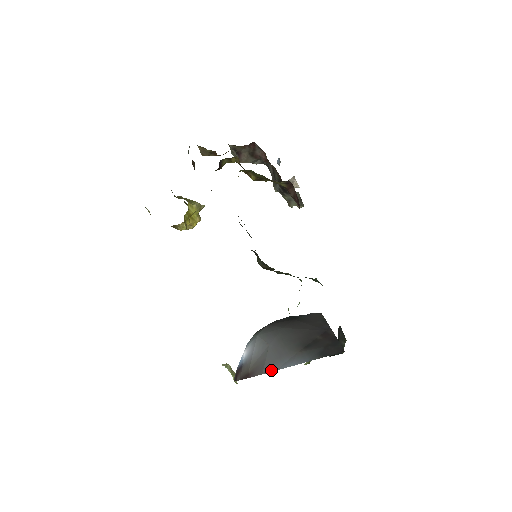
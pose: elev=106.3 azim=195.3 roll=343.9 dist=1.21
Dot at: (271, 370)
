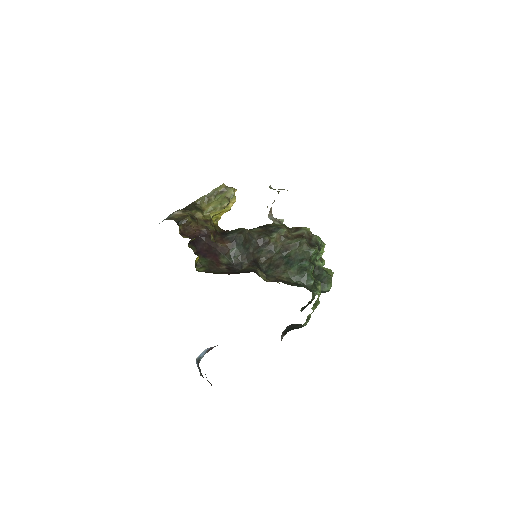
Dot at: occluded
